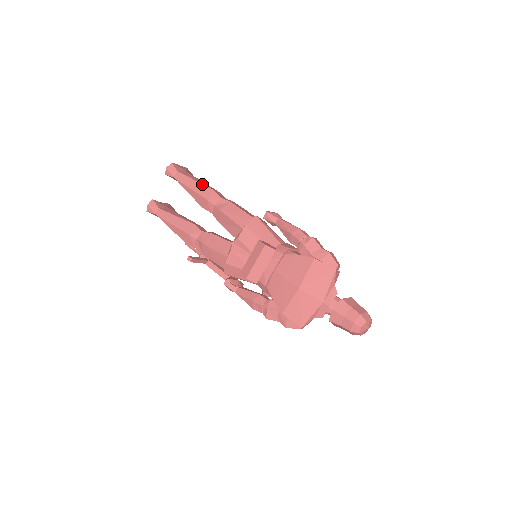
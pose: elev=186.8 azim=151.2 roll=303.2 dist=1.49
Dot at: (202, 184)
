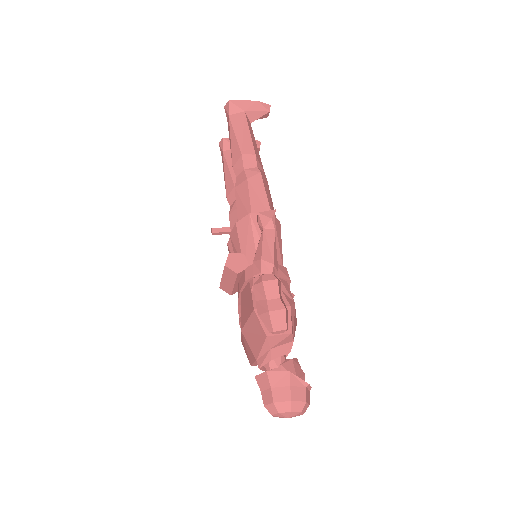
Dot at: (237, 142)
